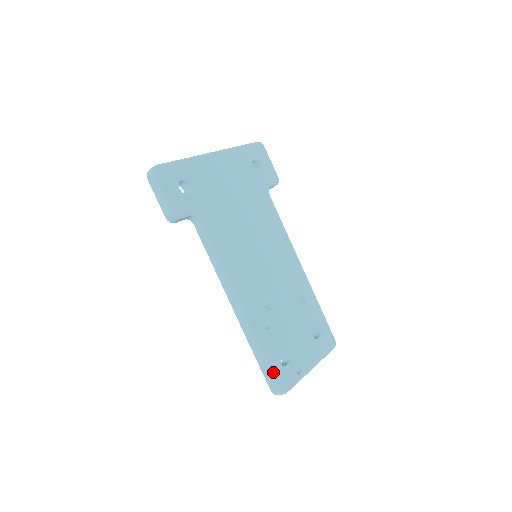
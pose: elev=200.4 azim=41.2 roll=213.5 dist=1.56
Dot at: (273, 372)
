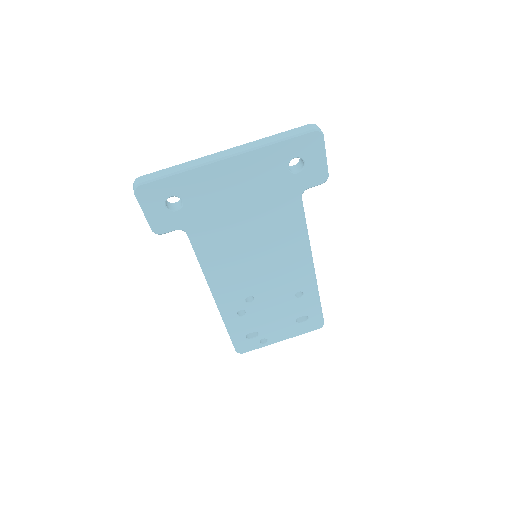
Dot at: (234, 342)
